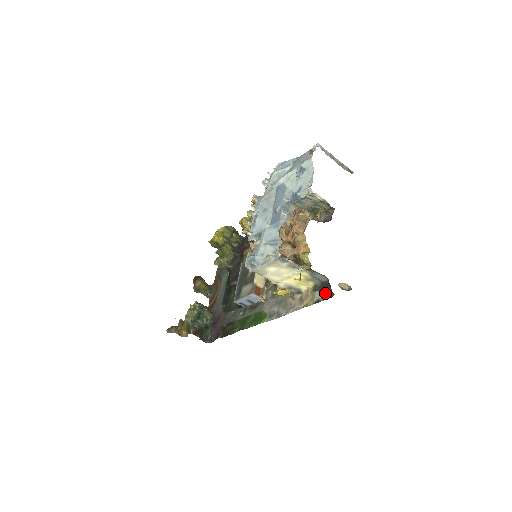
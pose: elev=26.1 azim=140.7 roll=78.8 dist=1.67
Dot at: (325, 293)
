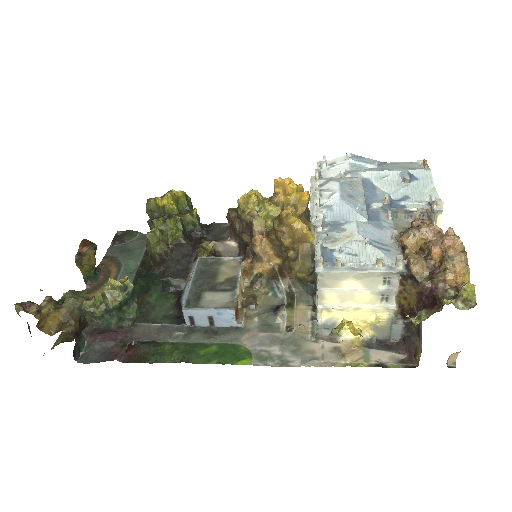
Dot at: (394, 357)
